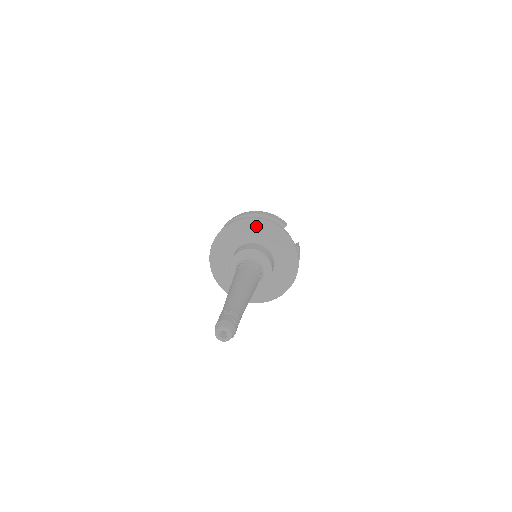
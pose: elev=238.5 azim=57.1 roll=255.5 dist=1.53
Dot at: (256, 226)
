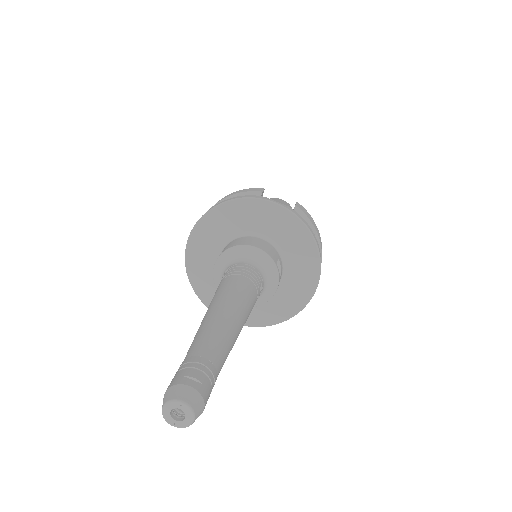
Dot at: (219, 218)
